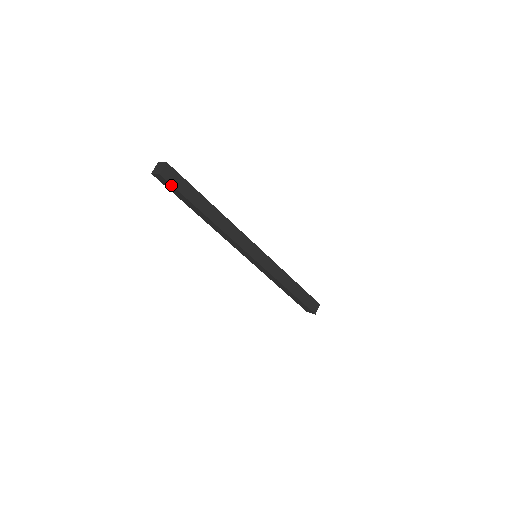
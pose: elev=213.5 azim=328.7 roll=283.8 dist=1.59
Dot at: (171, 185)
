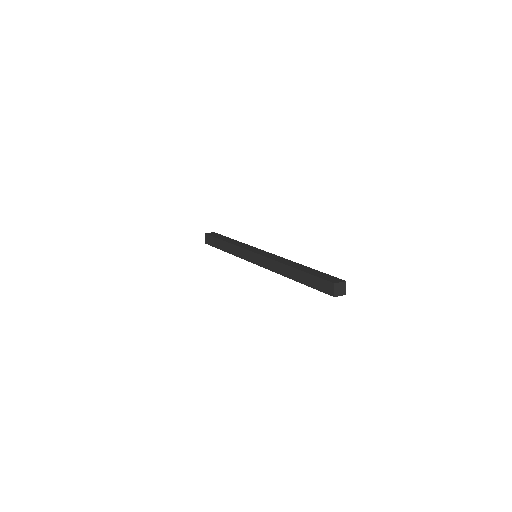
Dot at: occluded
